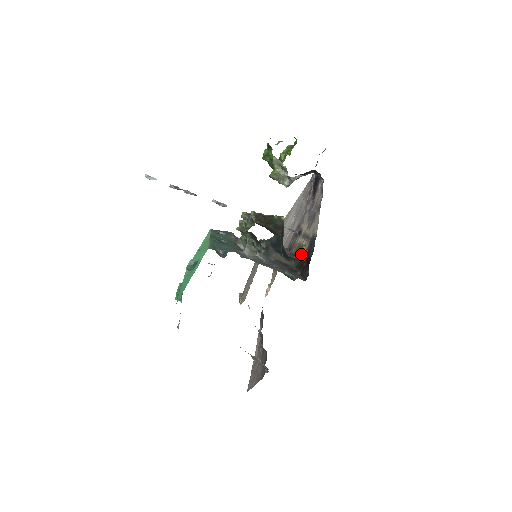
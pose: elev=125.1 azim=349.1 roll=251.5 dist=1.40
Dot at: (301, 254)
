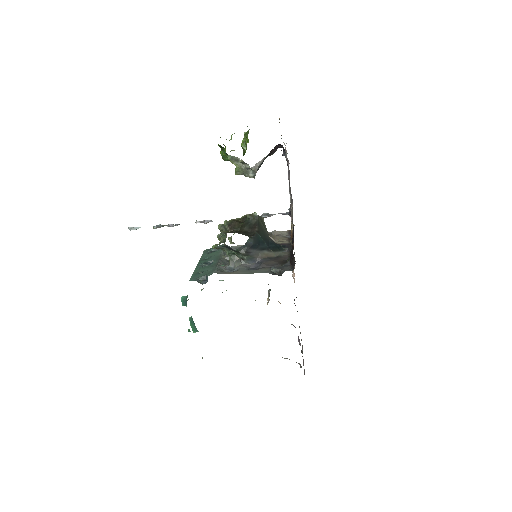
Dot at: (291, 239)
